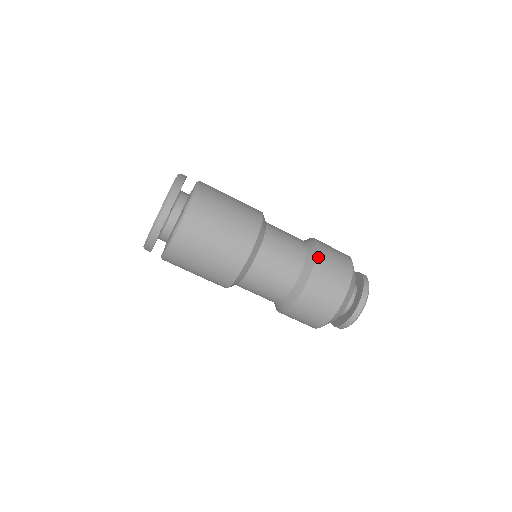
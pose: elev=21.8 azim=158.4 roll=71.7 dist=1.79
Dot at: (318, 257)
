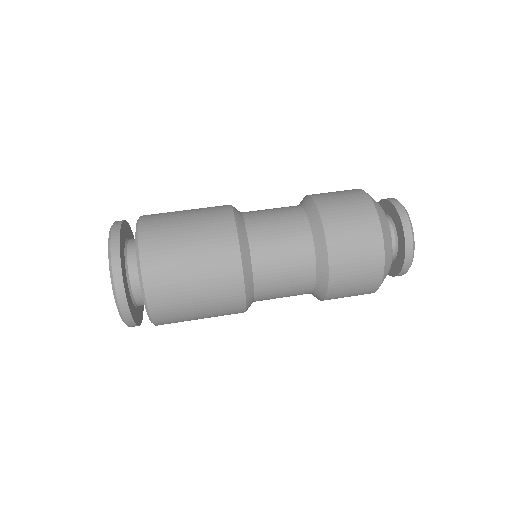
Dot at: (331, 272)
